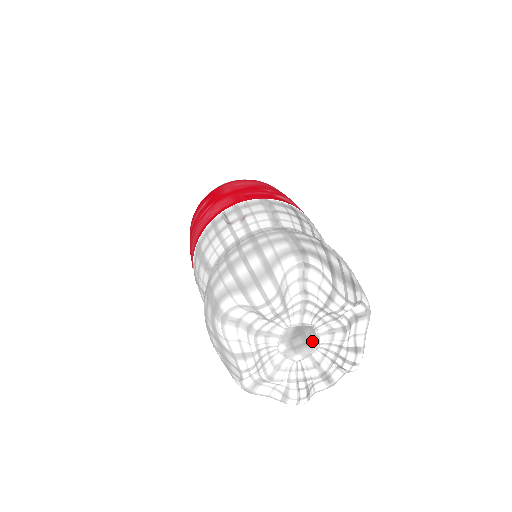
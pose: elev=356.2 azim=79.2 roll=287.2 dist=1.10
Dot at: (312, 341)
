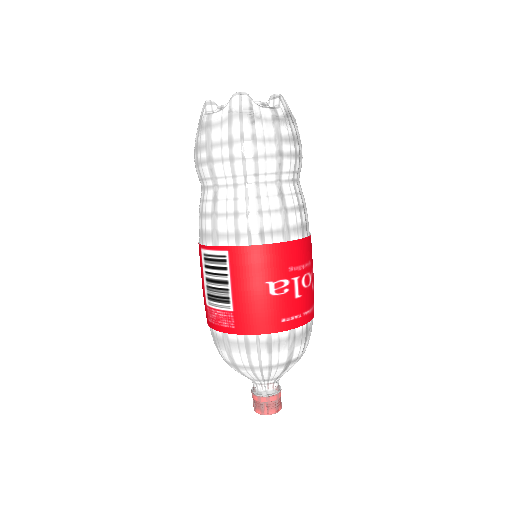
Dot at: occluded
